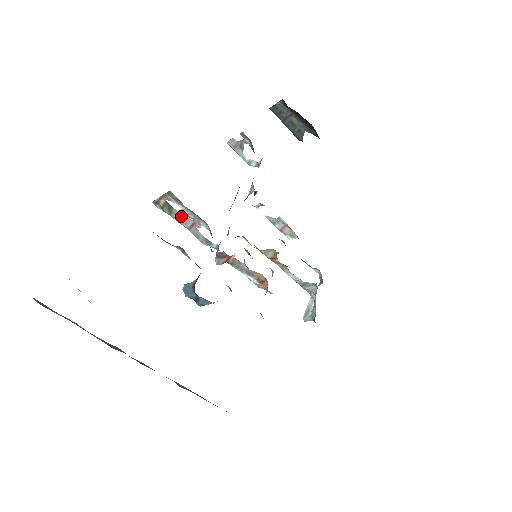
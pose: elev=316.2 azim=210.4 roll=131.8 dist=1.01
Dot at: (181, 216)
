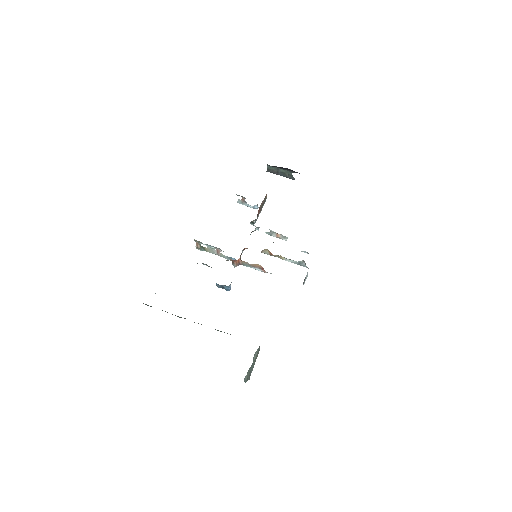
Dot at: (210, 250)
